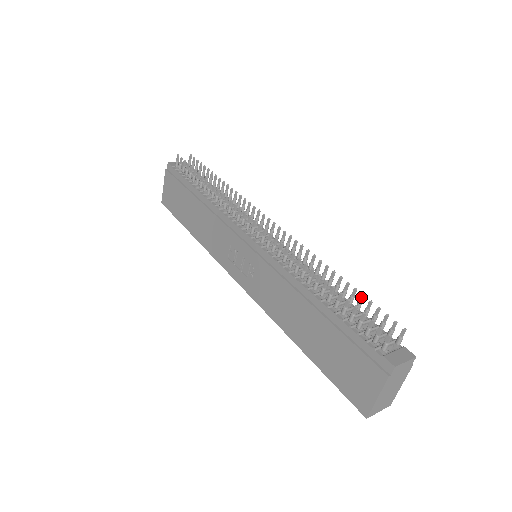
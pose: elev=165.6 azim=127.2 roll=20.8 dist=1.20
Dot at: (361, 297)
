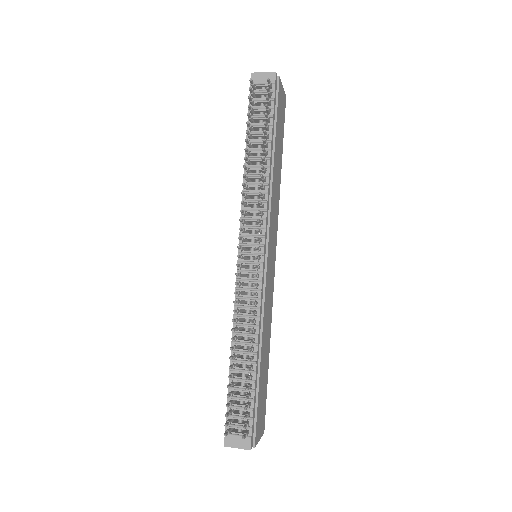
Dot at: (246, 388)
